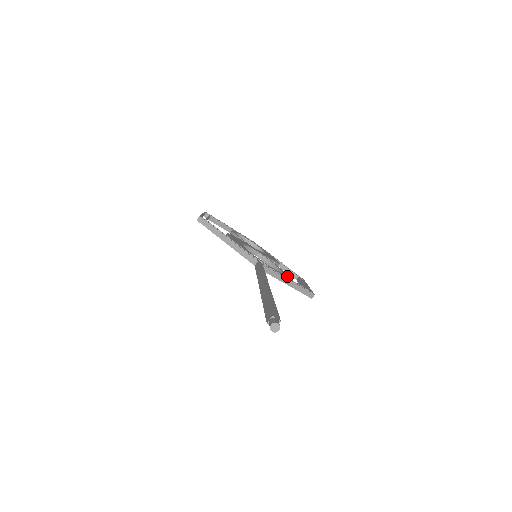
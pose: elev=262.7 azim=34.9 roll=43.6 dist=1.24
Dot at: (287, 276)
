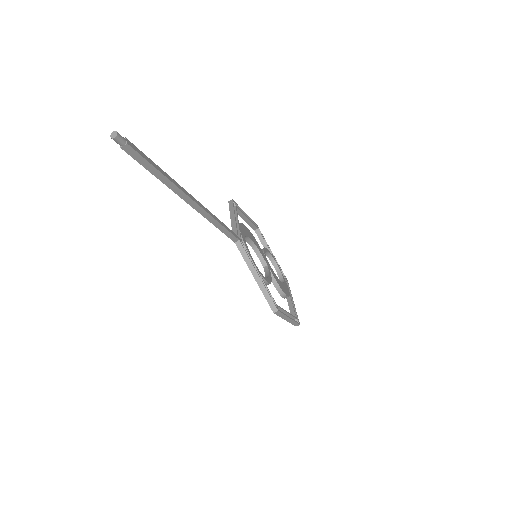
Dot at: (265, 279)
